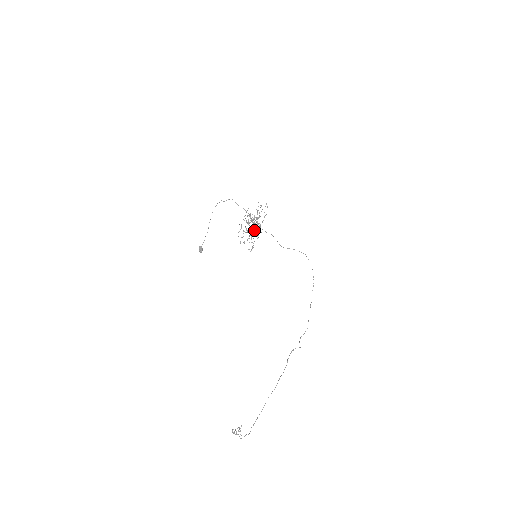
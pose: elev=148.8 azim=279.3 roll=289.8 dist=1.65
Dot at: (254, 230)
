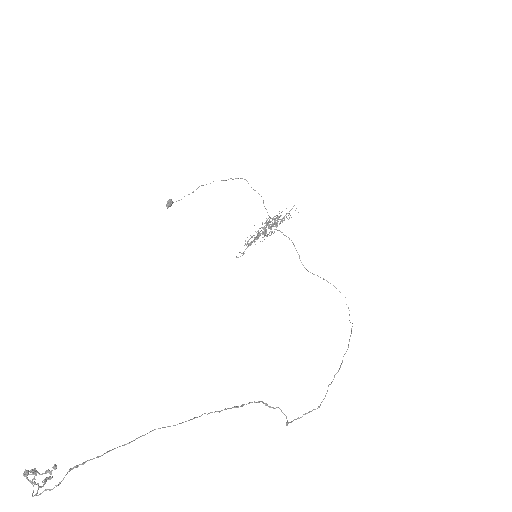
Dot at: occluded
